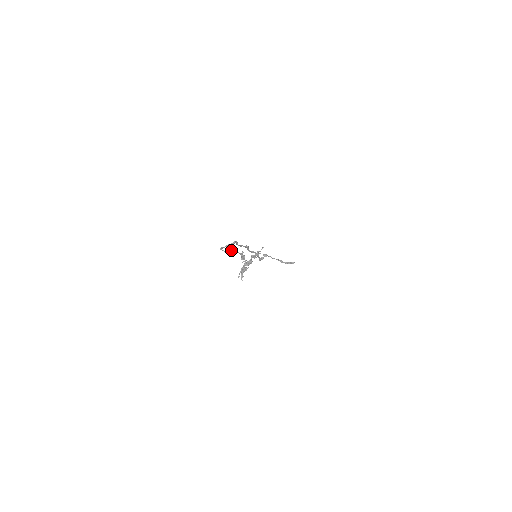
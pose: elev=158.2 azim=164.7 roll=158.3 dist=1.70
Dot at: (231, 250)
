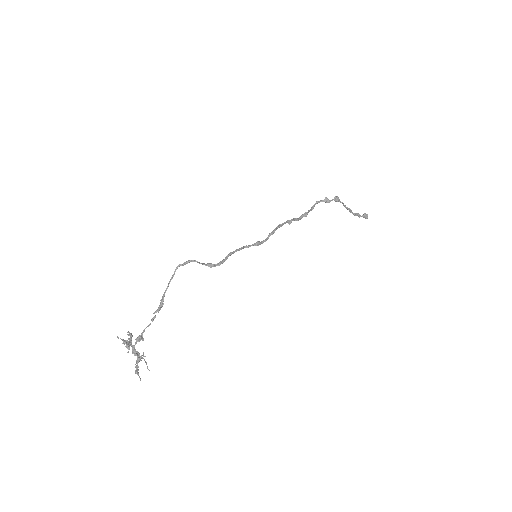
Dot at: (162, 301)
